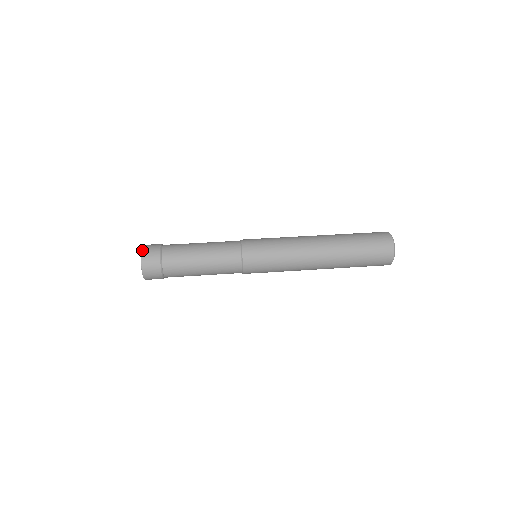
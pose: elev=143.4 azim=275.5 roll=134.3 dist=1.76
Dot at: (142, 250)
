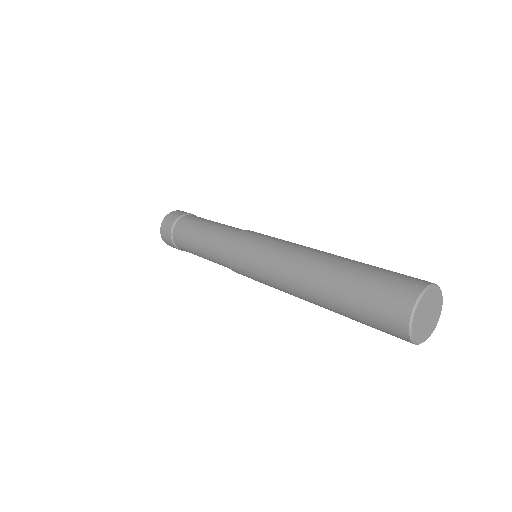
Dot at: (174, 211)
